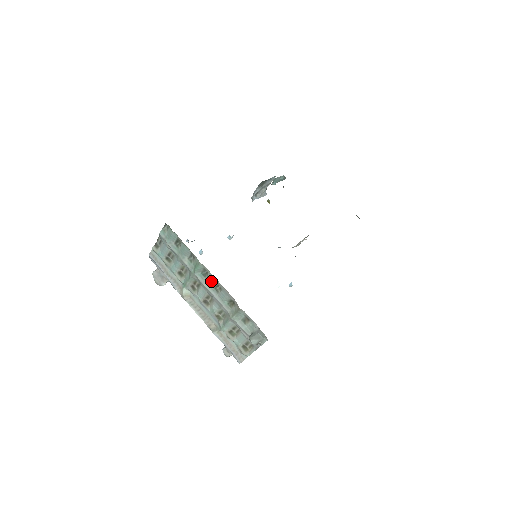
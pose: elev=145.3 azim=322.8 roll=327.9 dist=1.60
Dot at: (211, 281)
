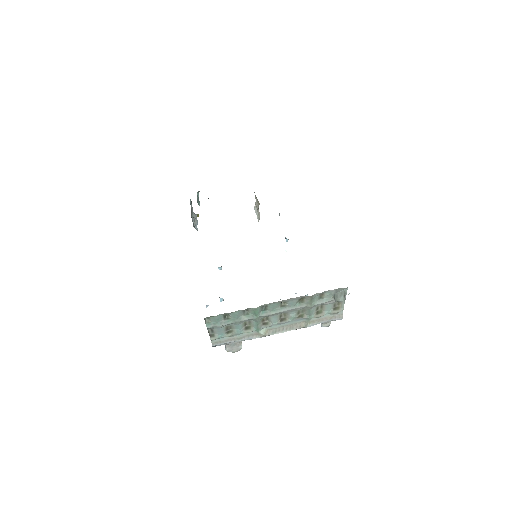
Dot at: (274, 307)
